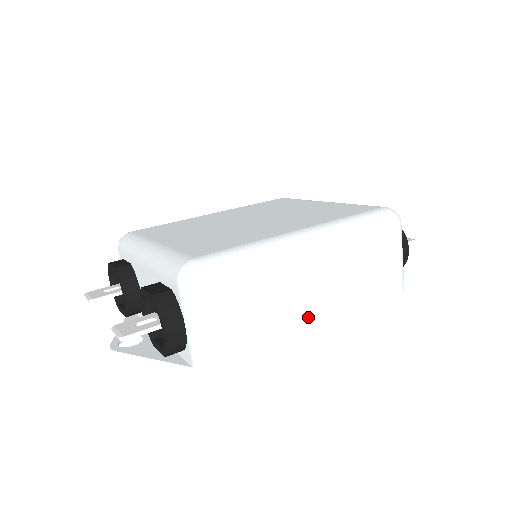
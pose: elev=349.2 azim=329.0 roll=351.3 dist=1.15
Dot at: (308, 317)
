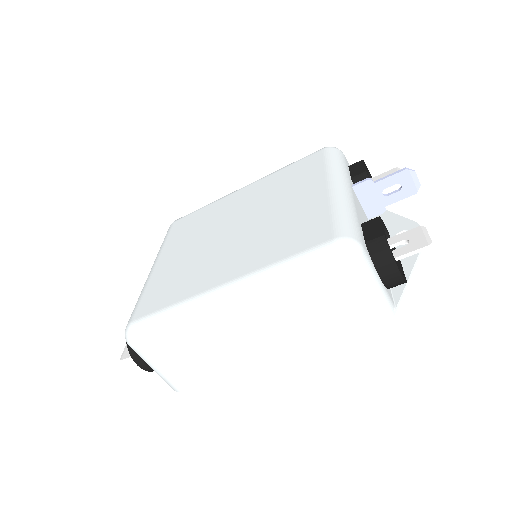
Dot at: (251, 357)
